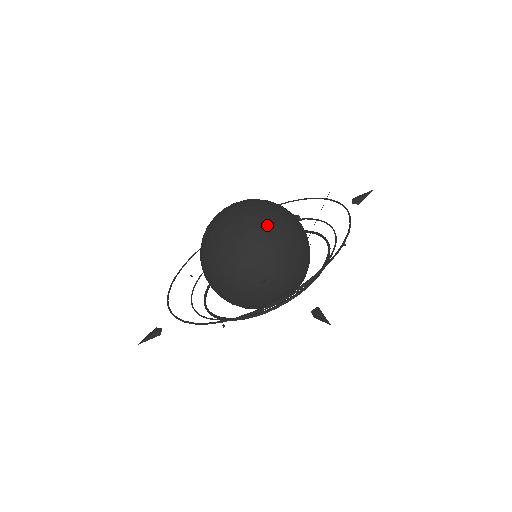
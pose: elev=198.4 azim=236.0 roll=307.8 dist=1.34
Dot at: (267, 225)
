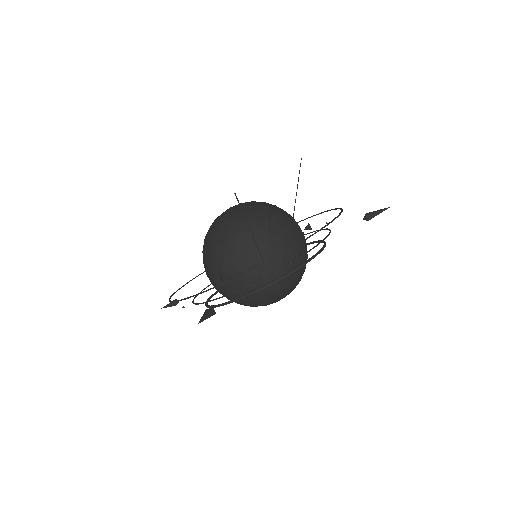
Dot at: (238, 226)
